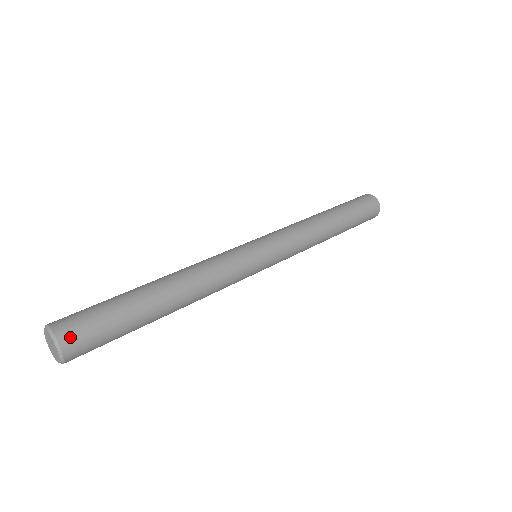
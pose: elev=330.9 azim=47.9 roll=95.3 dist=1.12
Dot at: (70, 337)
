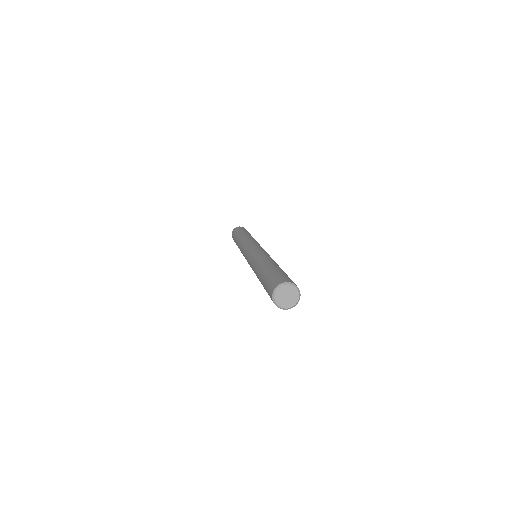
Dot at: (294, 283)
